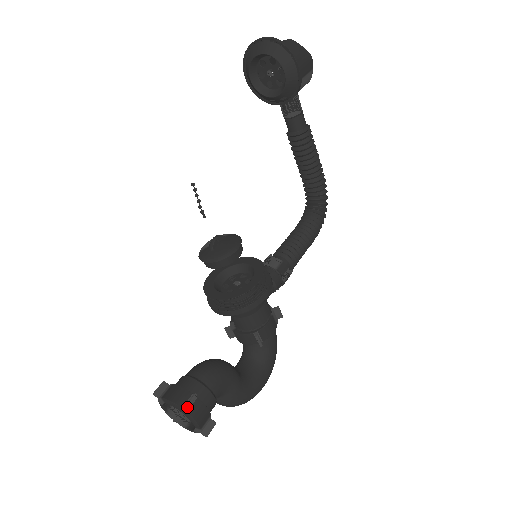
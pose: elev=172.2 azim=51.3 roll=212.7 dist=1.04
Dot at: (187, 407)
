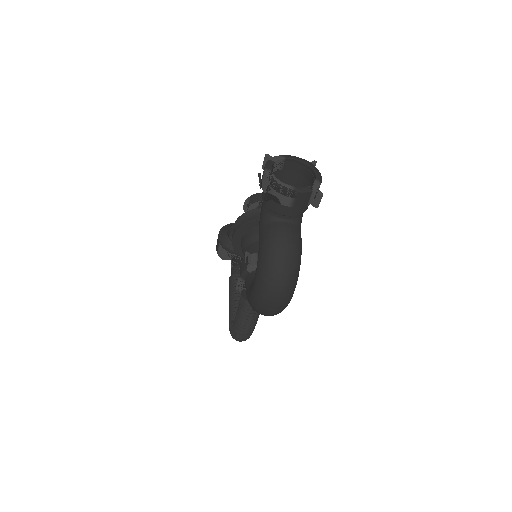
Dot at: (316, 162)
